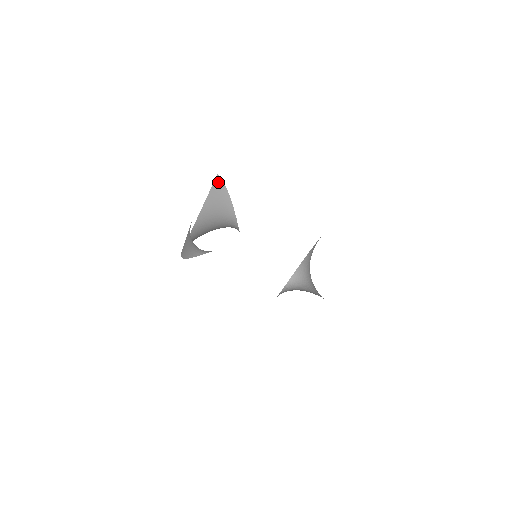
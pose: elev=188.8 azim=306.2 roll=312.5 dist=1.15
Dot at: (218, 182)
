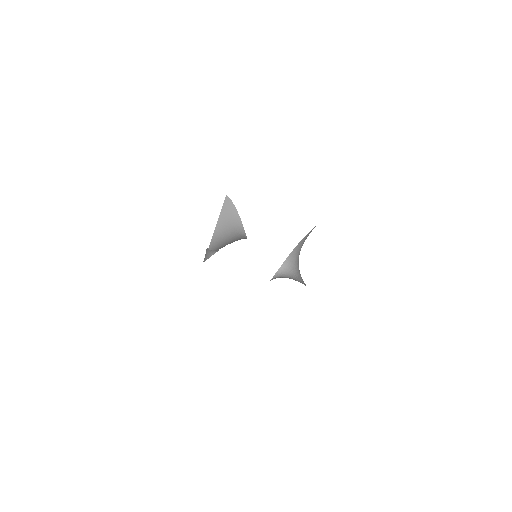
Dot at: (228, 201)
